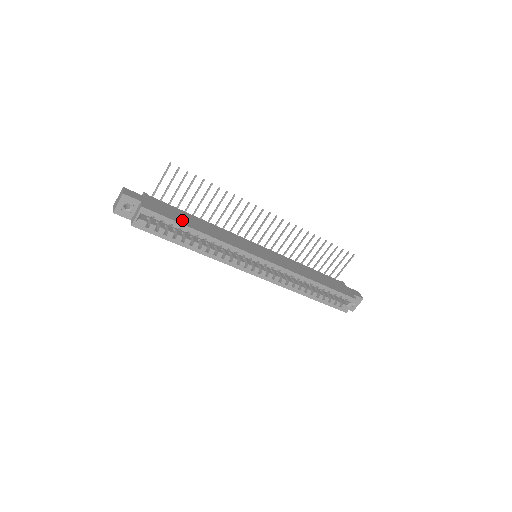
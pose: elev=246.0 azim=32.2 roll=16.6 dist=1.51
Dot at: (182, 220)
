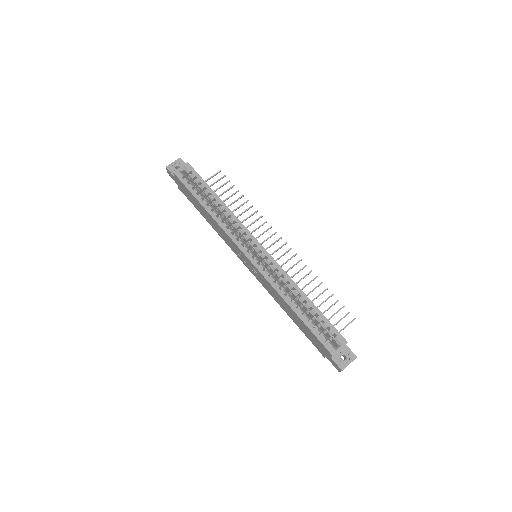
Dot at: occluded
